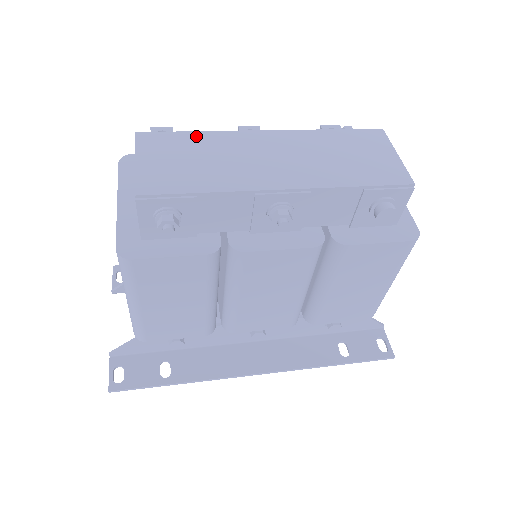
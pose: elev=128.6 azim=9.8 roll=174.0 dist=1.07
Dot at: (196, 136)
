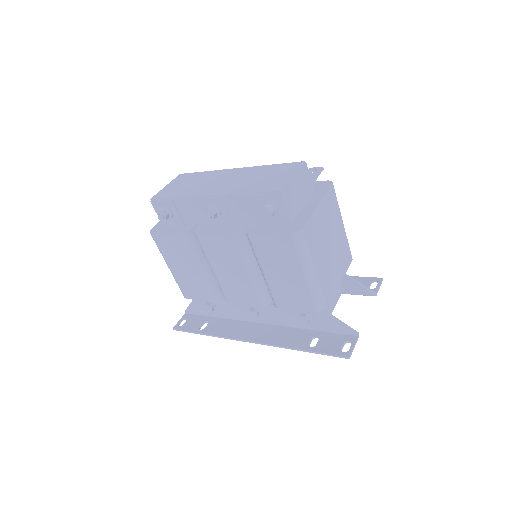
Dot at: (202, 174)
